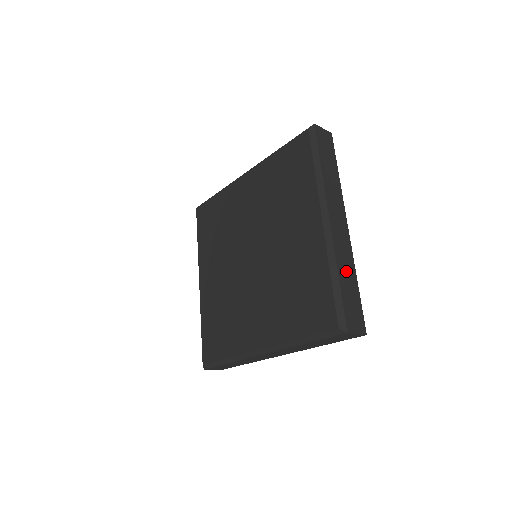
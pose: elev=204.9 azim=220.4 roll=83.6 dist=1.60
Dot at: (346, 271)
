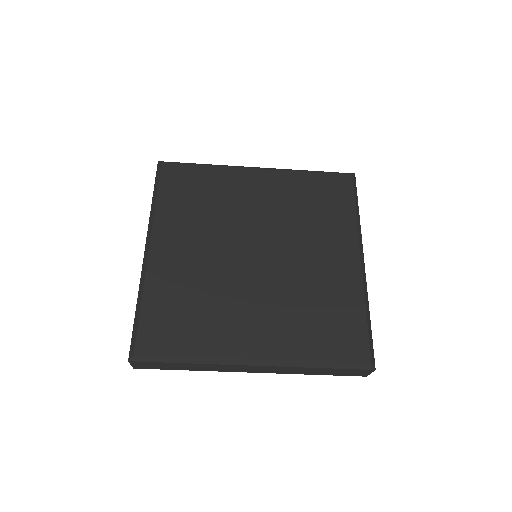
Dot at: occluded
